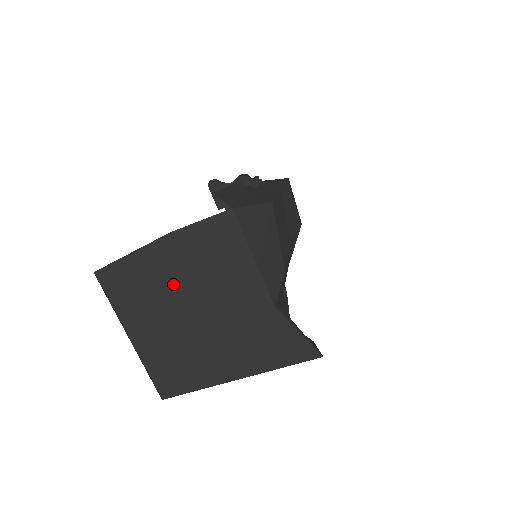
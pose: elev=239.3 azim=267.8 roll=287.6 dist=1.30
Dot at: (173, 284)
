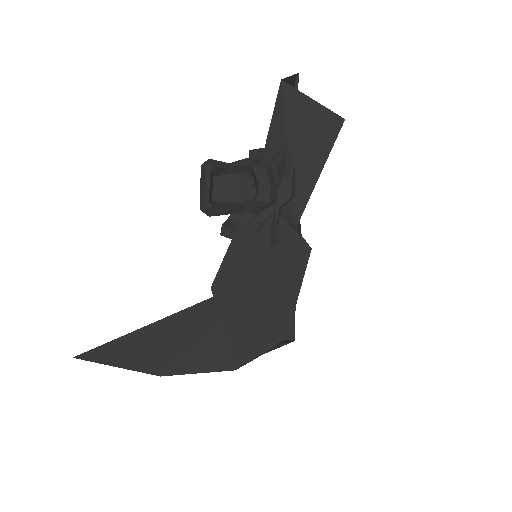
Dot at: occluded
